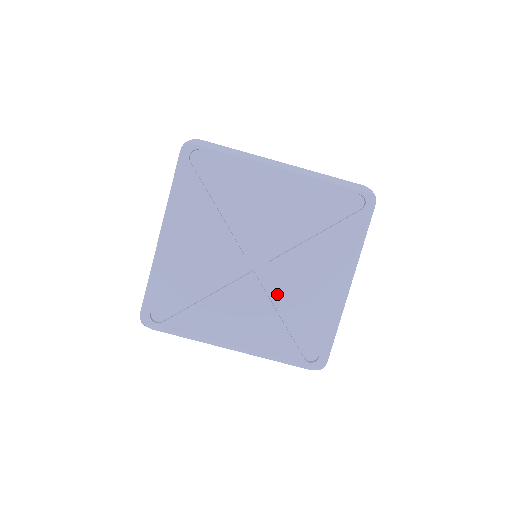
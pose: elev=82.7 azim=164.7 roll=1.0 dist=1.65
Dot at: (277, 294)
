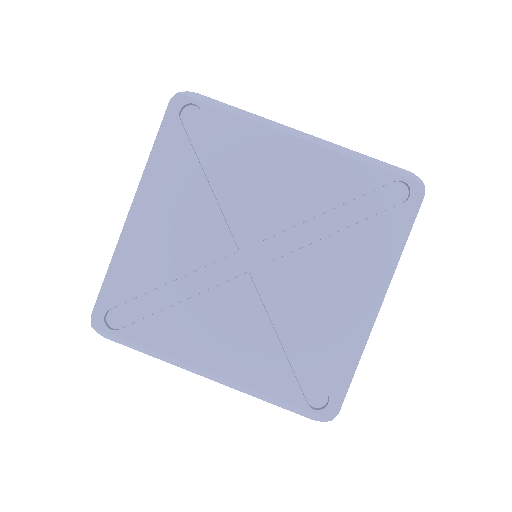
Dot at: (278, 308)
